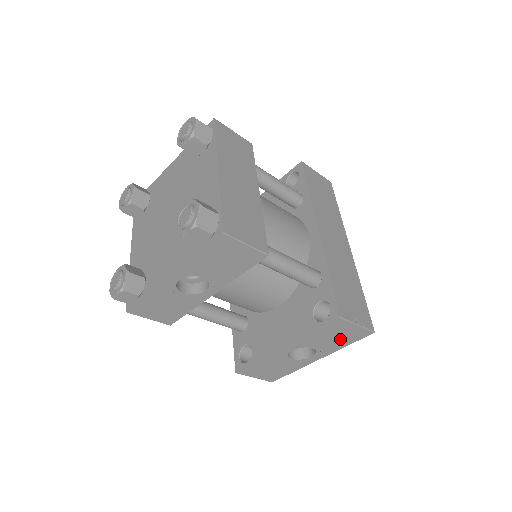
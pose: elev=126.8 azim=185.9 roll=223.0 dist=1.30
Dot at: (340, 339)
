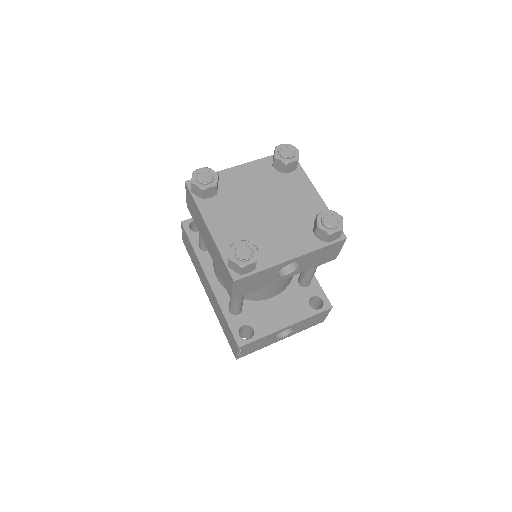
Dot at: (310, 324)
